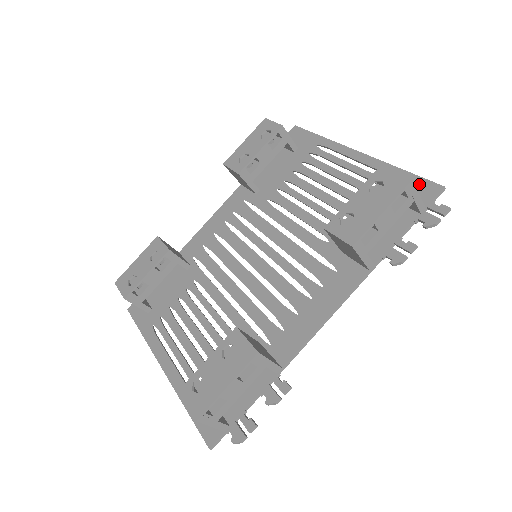
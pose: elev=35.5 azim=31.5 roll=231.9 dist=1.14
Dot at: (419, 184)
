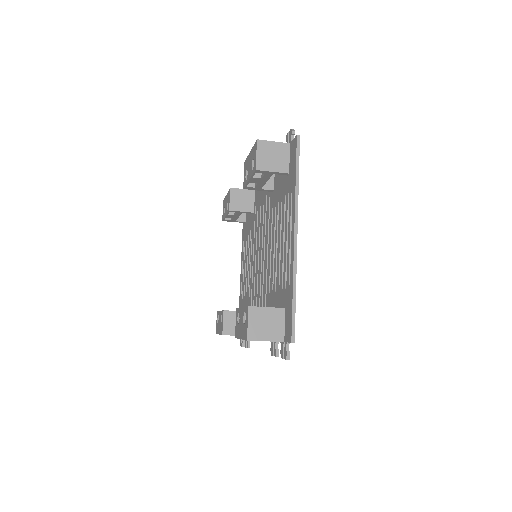
Dot at: (289, 321)
